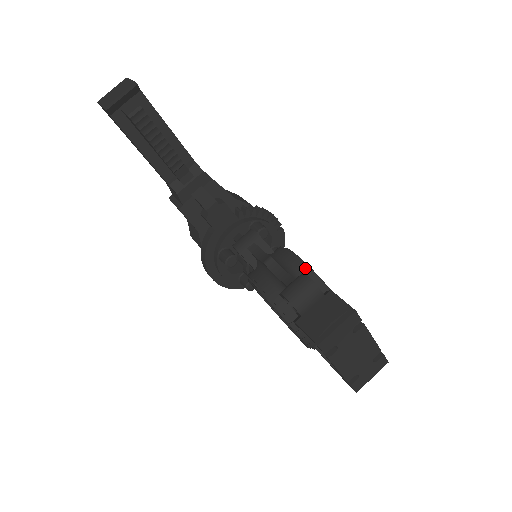
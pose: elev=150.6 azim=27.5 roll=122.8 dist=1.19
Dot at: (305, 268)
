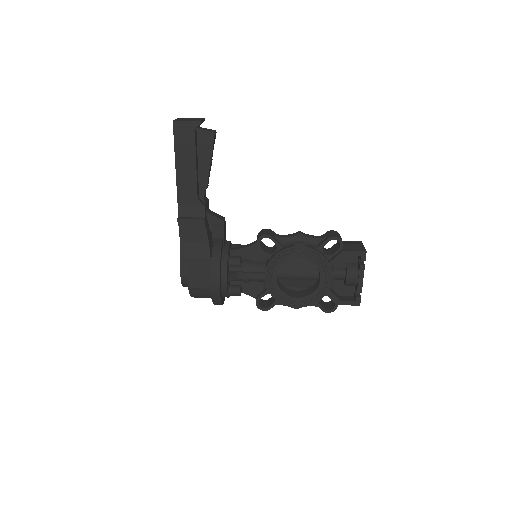
Dot at: occluded
